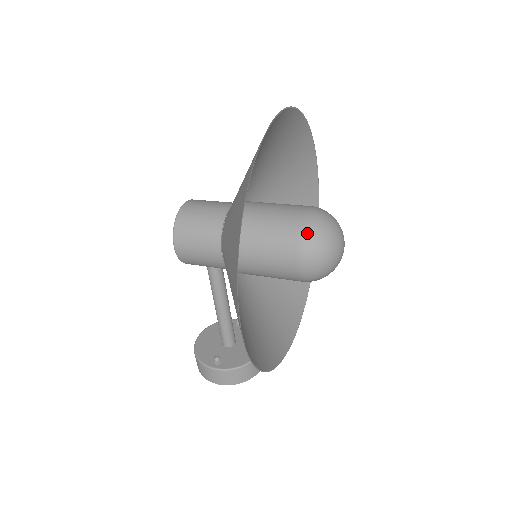
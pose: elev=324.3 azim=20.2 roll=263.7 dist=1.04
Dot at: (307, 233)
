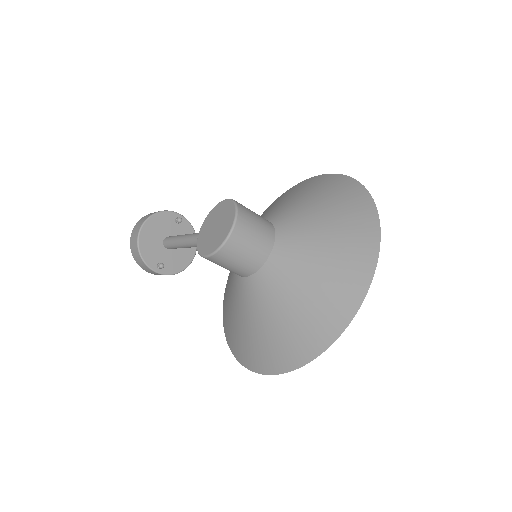
Dot at: occluded
